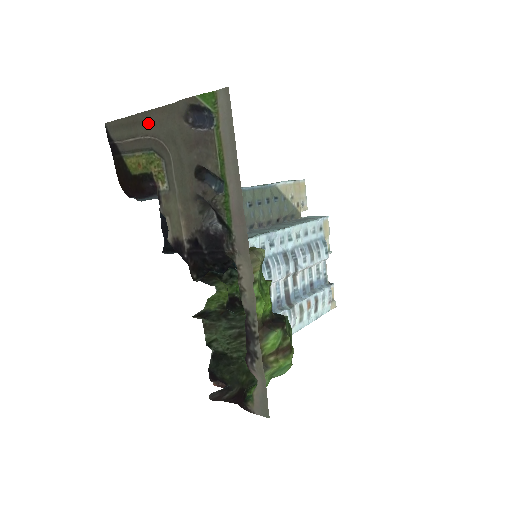
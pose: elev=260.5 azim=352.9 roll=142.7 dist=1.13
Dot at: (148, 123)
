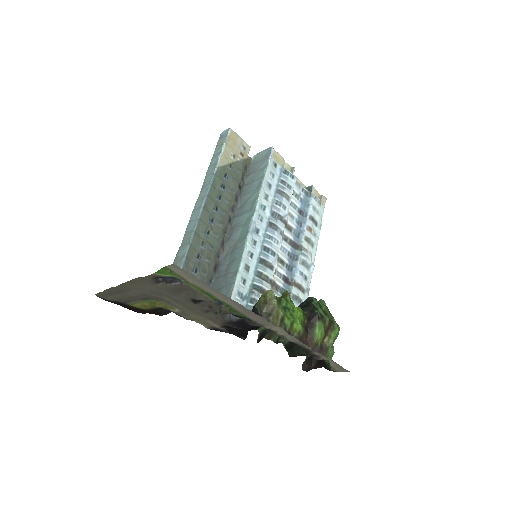
Dot at: (130, 290)
